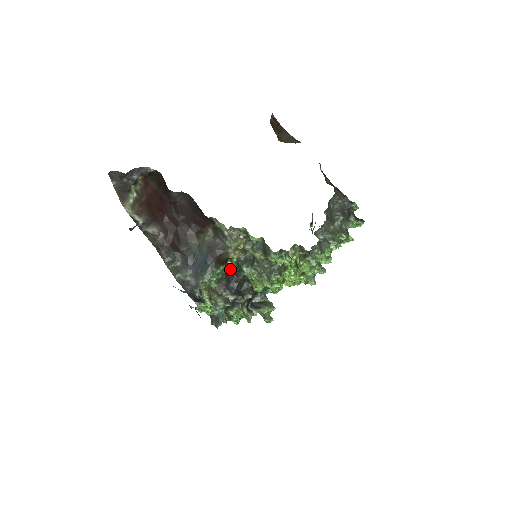
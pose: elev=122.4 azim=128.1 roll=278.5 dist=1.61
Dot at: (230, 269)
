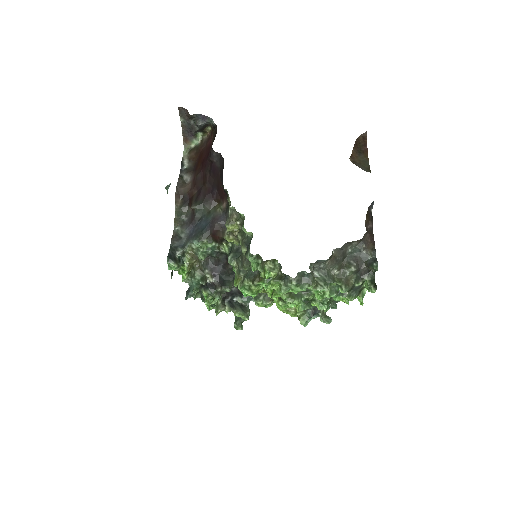
Dot at: (223, 251)
